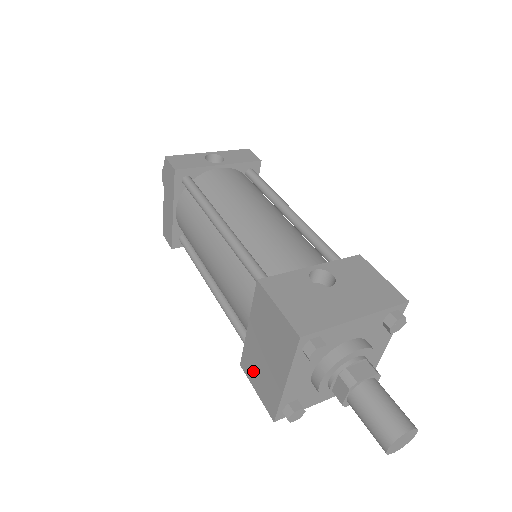
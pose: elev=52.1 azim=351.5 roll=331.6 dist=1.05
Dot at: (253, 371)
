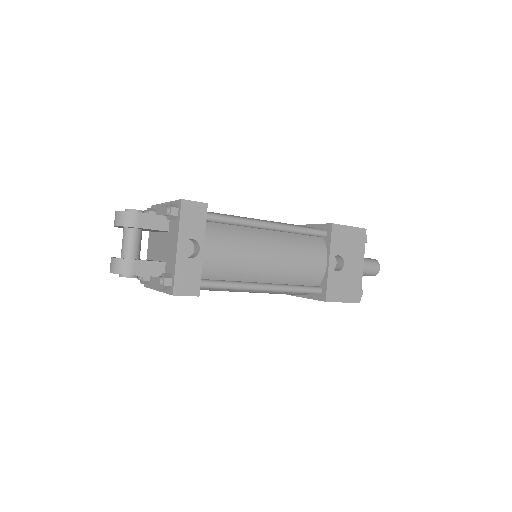
Dot at: occluded
